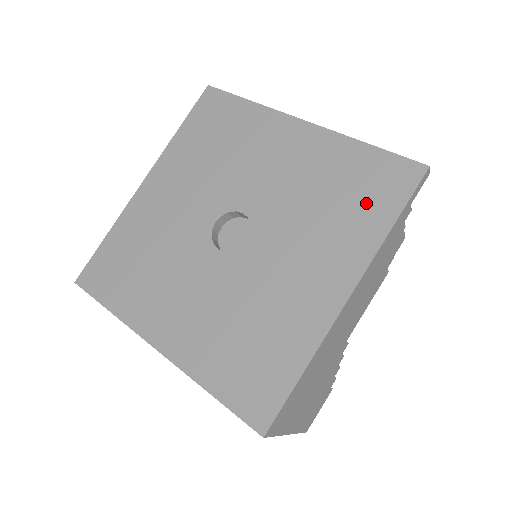
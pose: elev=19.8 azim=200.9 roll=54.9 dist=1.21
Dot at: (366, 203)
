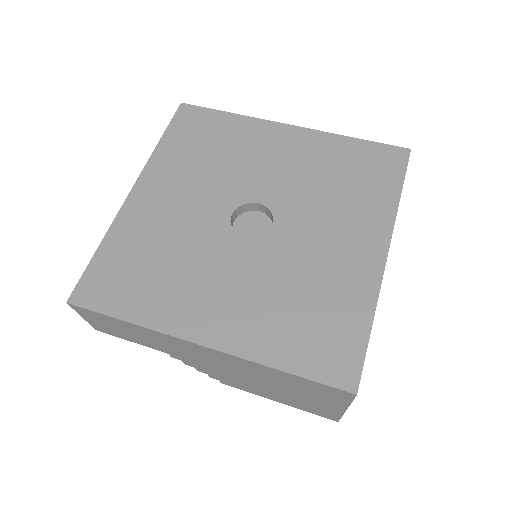
Dot at: (372, 180)
